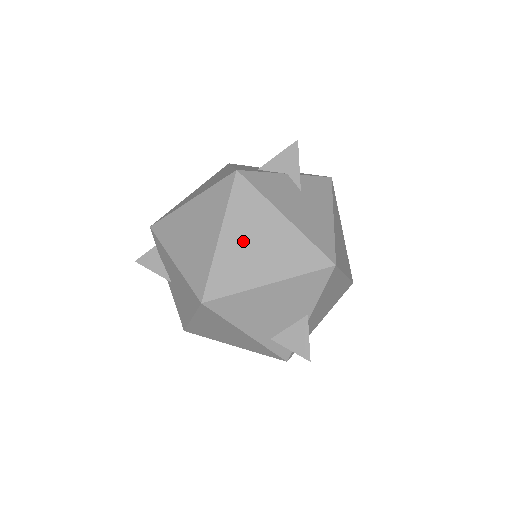
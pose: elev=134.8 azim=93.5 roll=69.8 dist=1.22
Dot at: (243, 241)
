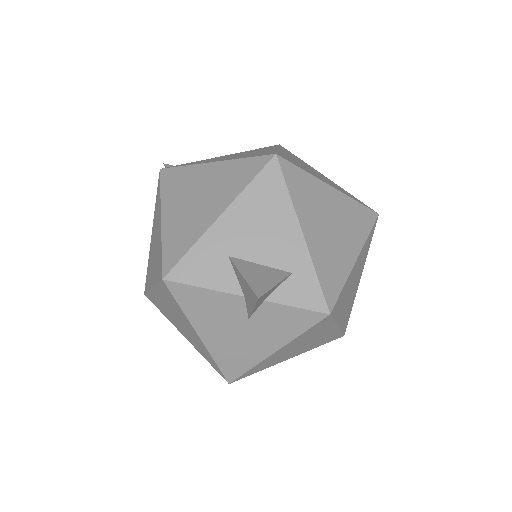
Dot at: (168, 308)
